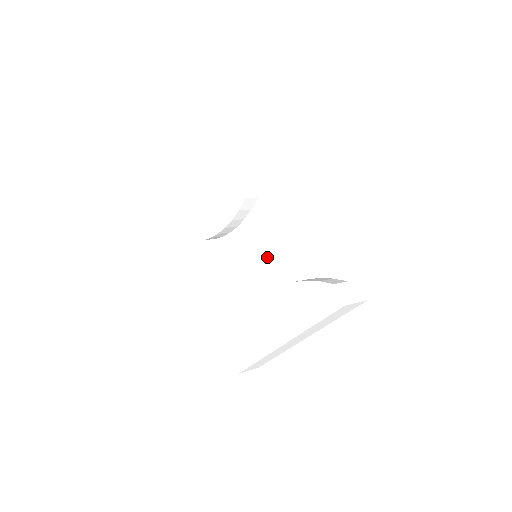
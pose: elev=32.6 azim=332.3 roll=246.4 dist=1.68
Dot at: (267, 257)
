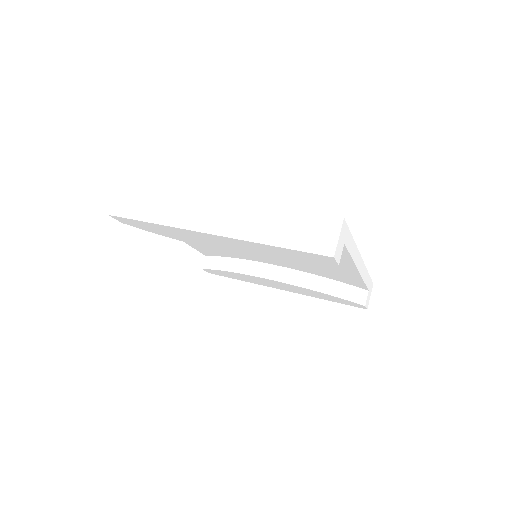
Dot at: occluded
